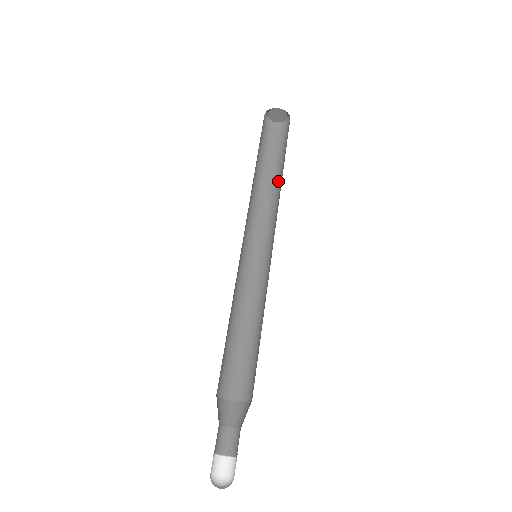
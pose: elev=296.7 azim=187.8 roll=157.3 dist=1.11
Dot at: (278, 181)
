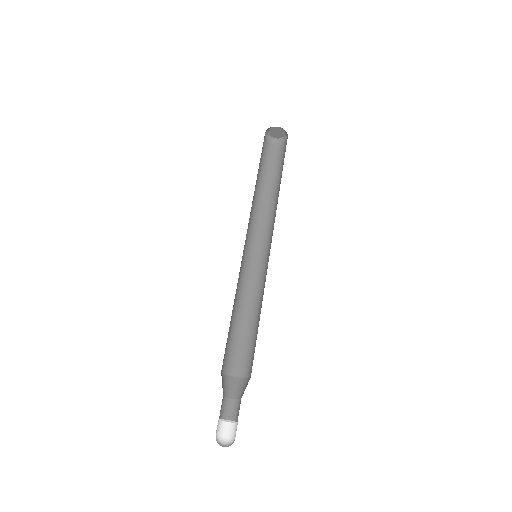
Dot at: (274, 191)
